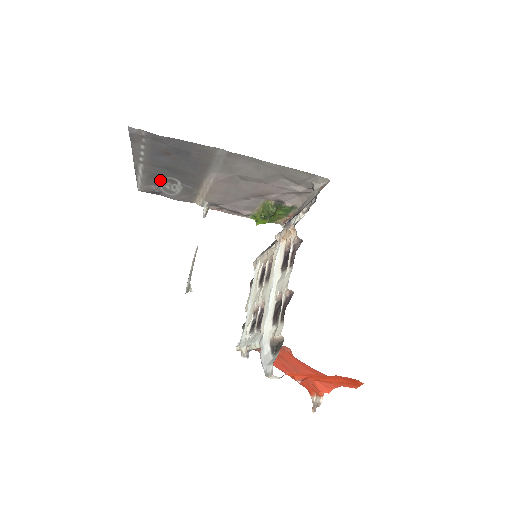
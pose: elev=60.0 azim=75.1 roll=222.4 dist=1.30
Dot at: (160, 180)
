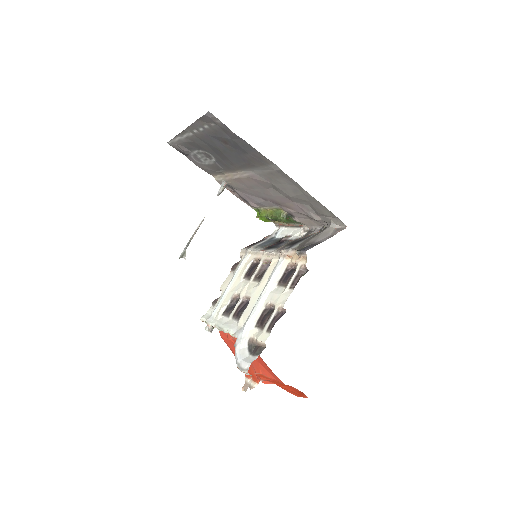
Dot at: (197, 149)
